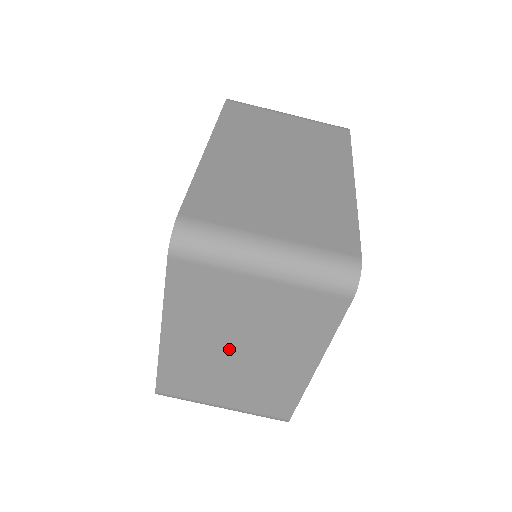
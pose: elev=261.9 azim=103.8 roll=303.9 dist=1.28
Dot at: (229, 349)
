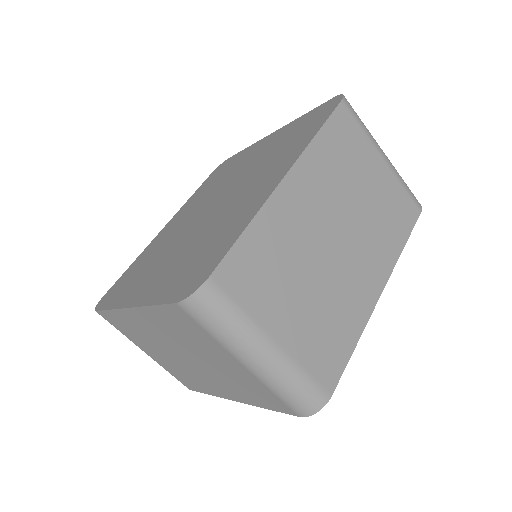
Dot at: (178, 351)
